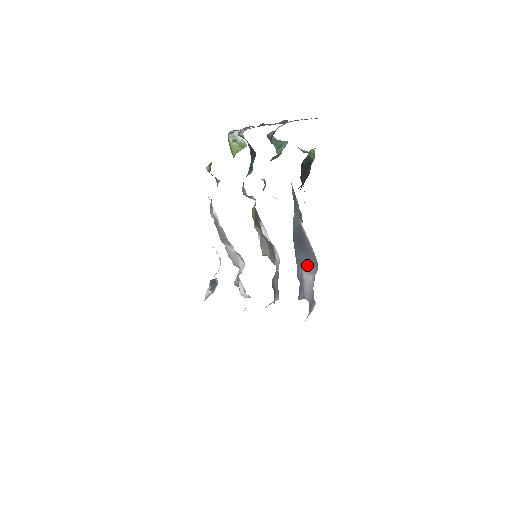
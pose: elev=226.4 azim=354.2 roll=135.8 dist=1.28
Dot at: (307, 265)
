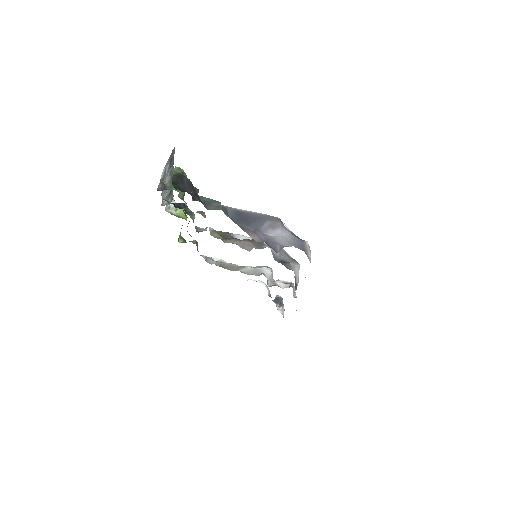
Dot at: (266, 227)
